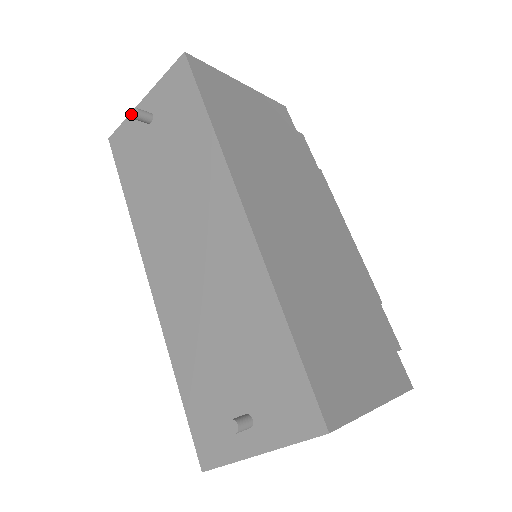
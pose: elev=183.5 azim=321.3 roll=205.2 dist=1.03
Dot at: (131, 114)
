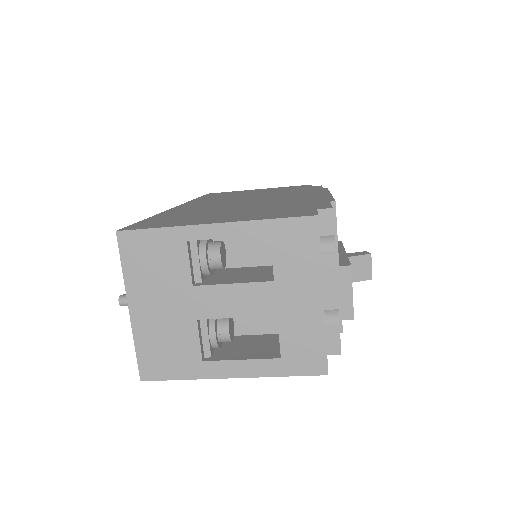
Dot at: occluded
